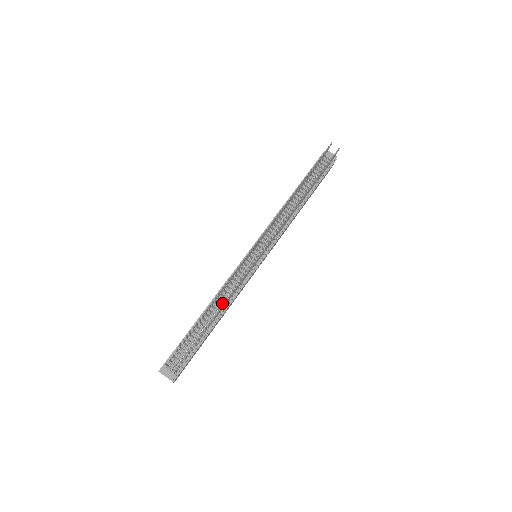
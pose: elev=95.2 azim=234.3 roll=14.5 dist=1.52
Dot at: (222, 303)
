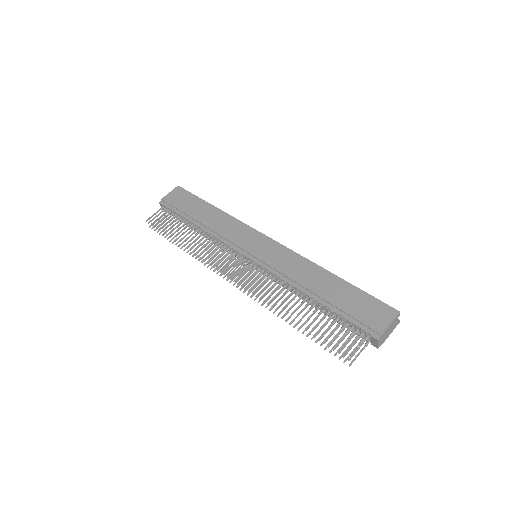
Dot at: occluded
